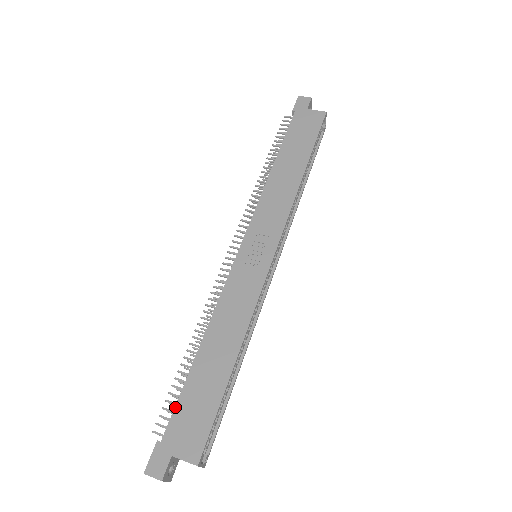
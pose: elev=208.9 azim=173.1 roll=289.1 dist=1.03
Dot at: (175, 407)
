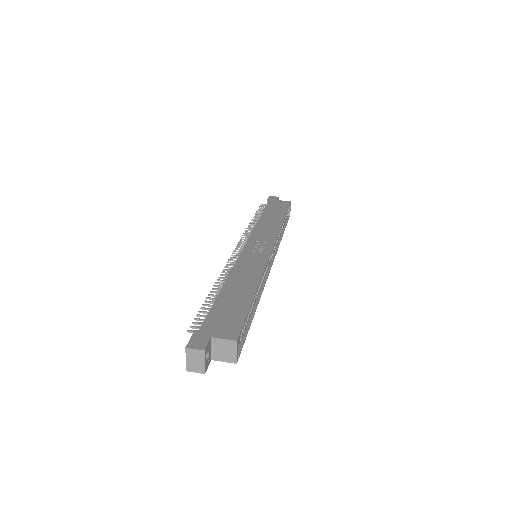
Dot at: (208, 313)
